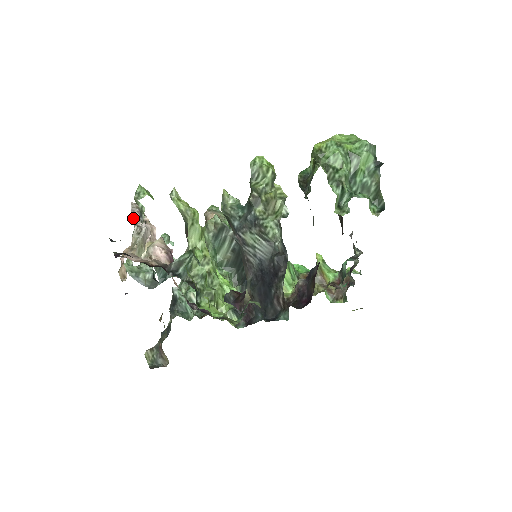
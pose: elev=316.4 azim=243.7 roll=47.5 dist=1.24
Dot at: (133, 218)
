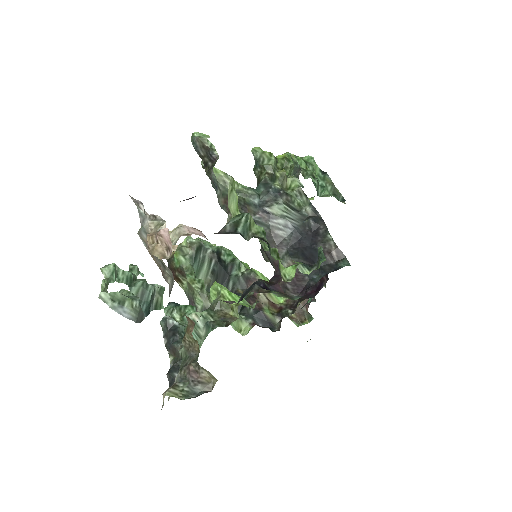
Dot at: (139, 208)
